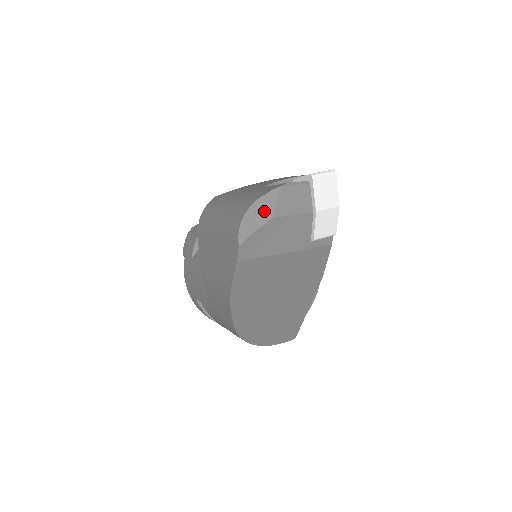
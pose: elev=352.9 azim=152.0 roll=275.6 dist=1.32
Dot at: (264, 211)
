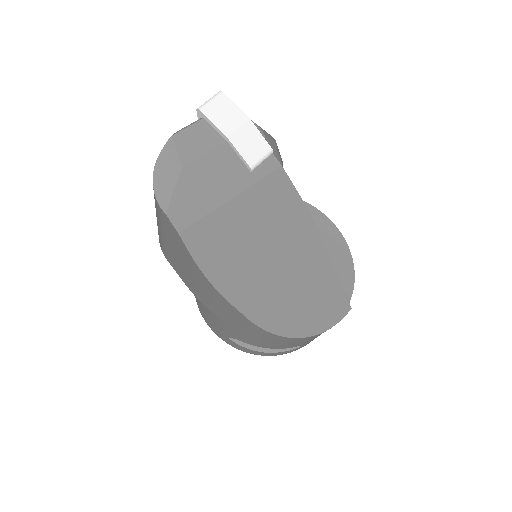
Dot at: (170, 167)
